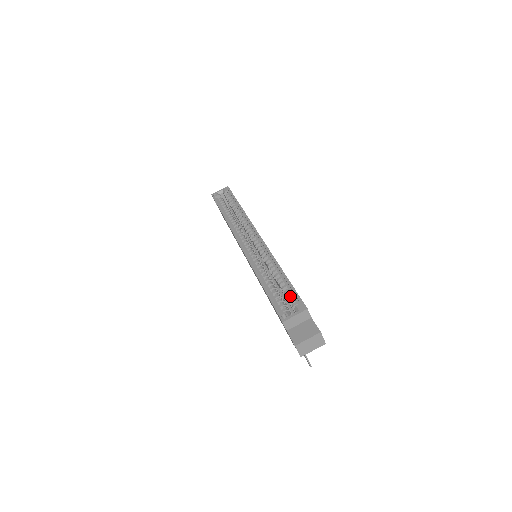
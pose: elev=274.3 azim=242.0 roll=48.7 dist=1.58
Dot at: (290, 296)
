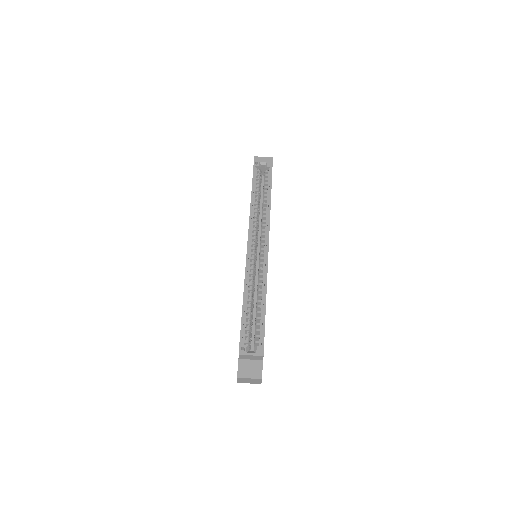
Dot at: (258, 331)
